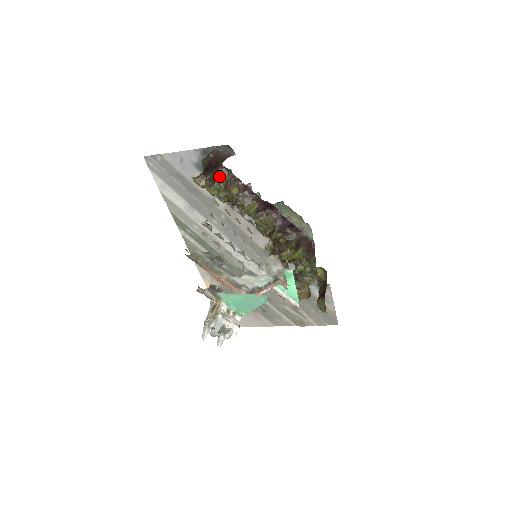
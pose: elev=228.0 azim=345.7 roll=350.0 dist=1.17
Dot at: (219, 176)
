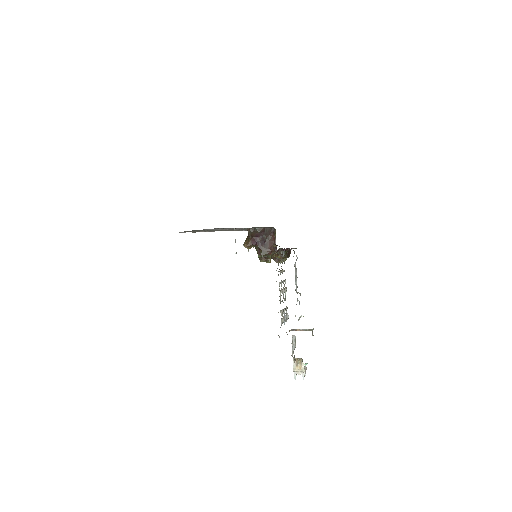
Dot at: (271, 257)
